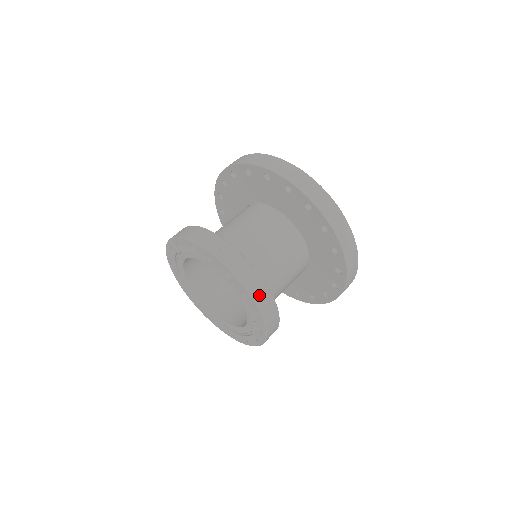
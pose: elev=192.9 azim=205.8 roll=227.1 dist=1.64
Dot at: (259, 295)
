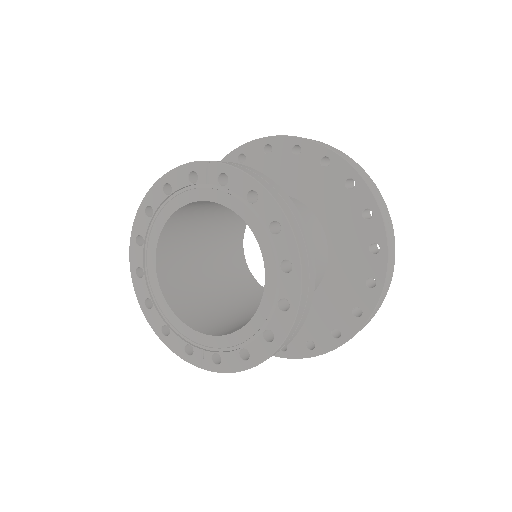
Dot at: (301, 315)
